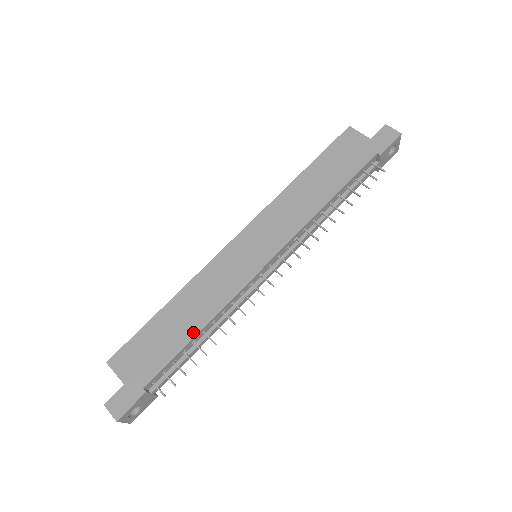
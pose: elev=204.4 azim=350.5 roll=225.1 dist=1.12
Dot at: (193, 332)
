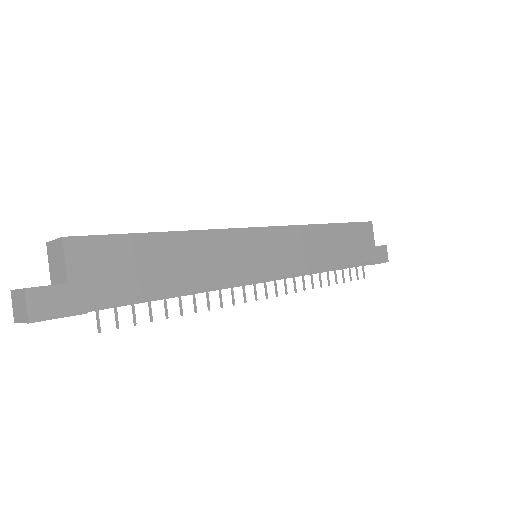
Dot at: (176, 287)
